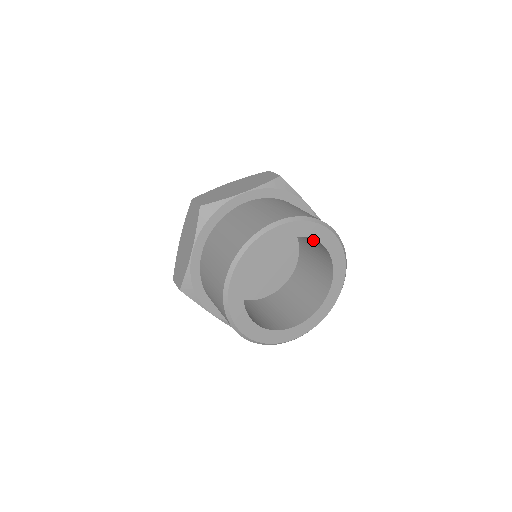
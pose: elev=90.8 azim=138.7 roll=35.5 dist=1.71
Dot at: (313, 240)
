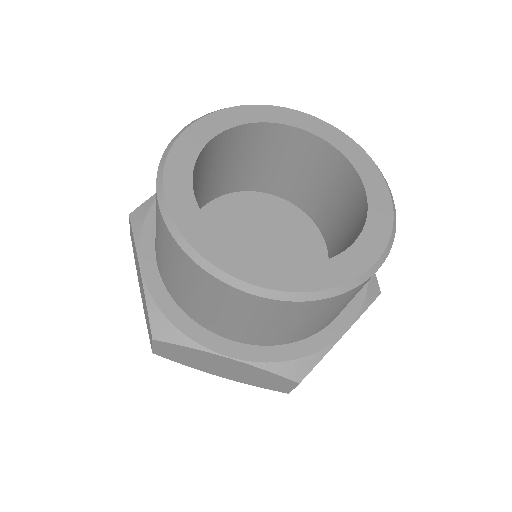
Dot at: (292, 154)
